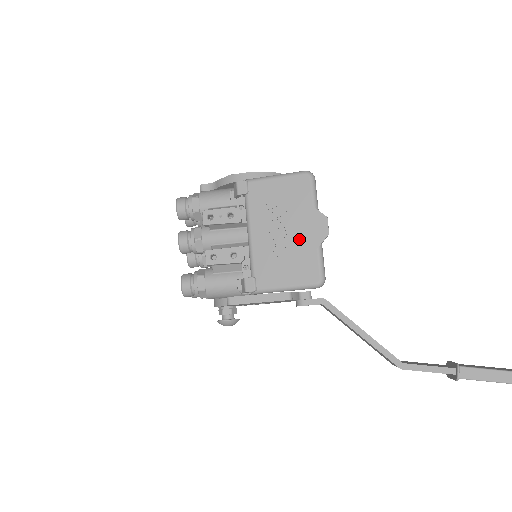
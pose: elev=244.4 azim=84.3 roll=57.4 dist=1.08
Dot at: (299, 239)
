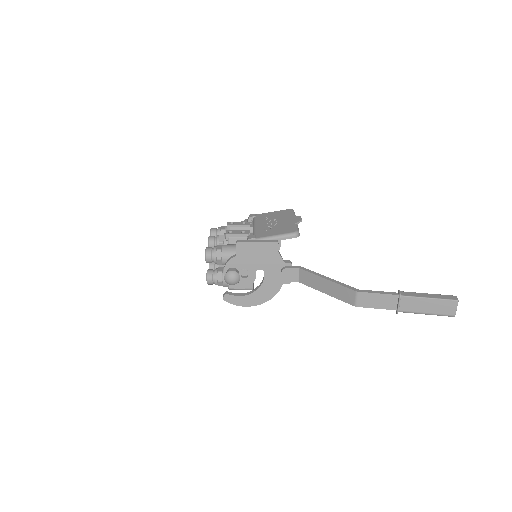
Dot at: (284, 223)
